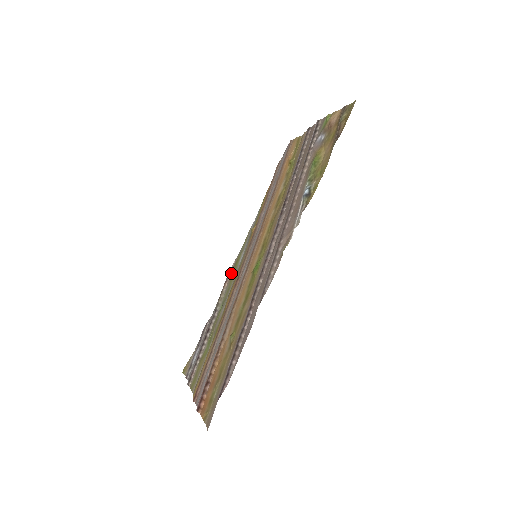
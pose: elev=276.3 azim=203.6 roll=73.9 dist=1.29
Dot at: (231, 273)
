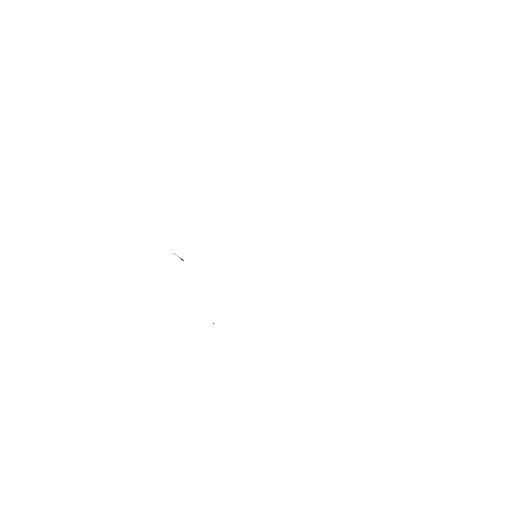
Dot at: occluded
